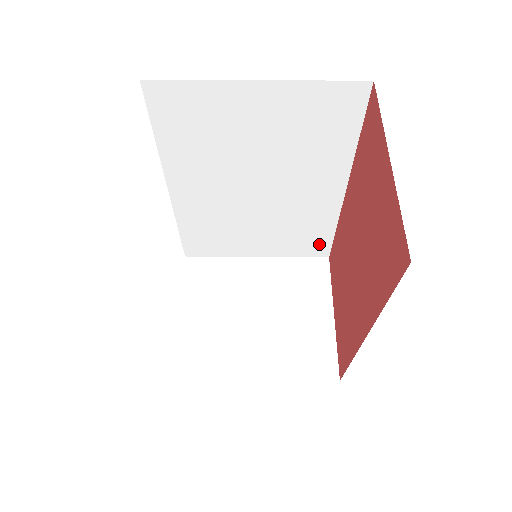
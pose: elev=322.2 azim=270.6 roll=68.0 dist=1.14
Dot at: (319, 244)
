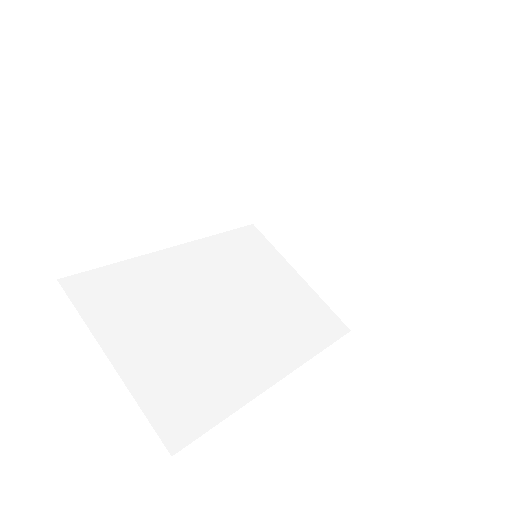
Dot at: occluded
